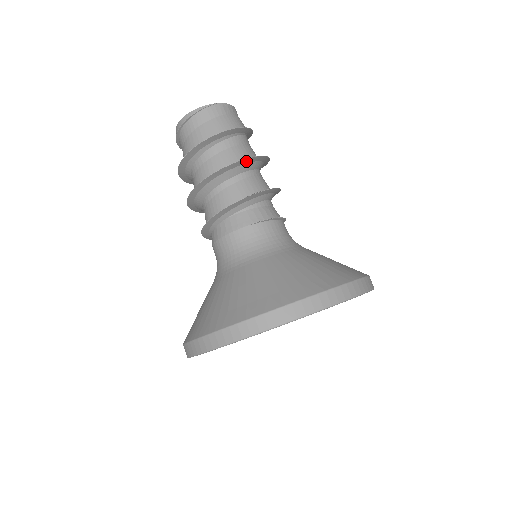
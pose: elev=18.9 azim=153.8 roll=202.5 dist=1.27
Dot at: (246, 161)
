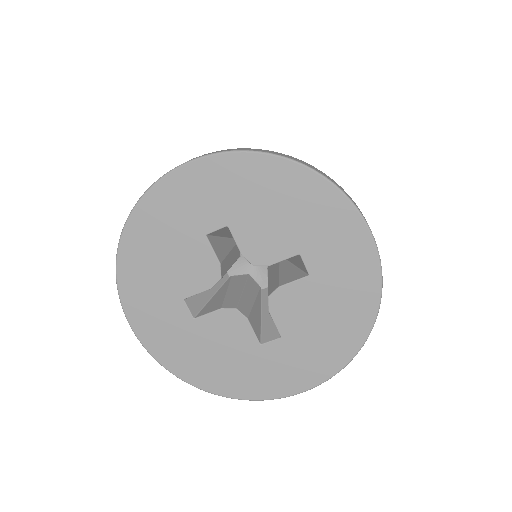
Dot at: occluded
